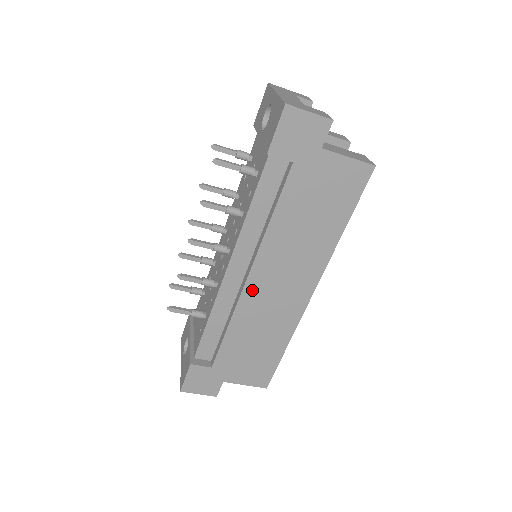
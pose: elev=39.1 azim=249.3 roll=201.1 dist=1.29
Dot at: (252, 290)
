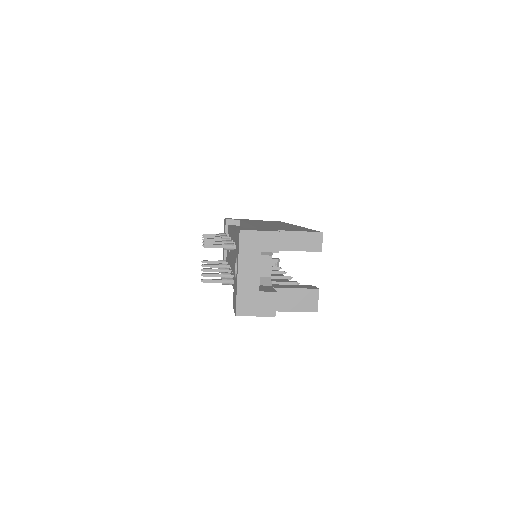
Dot at: occluded
